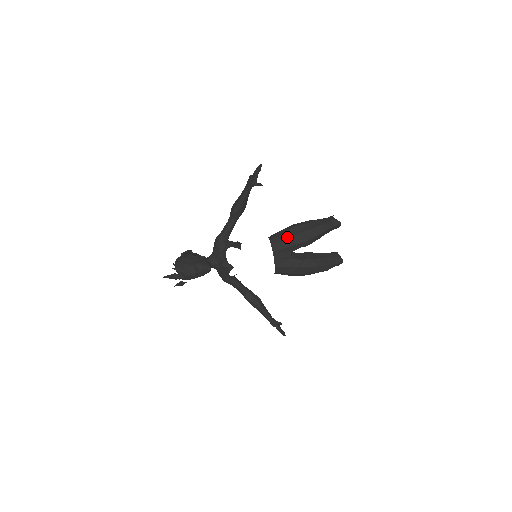
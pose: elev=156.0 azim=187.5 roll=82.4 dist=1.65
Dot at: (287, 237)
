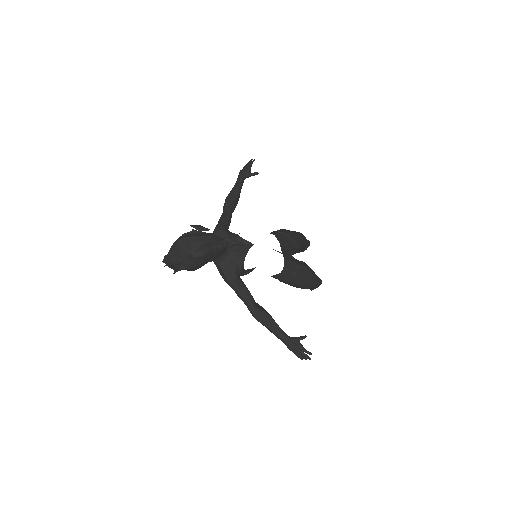
Dot at: (284, 232)
